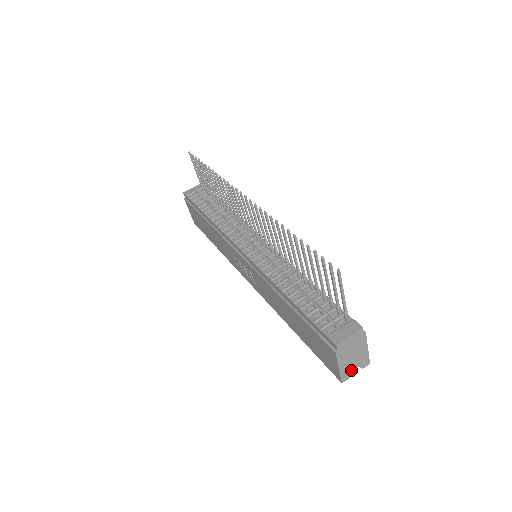
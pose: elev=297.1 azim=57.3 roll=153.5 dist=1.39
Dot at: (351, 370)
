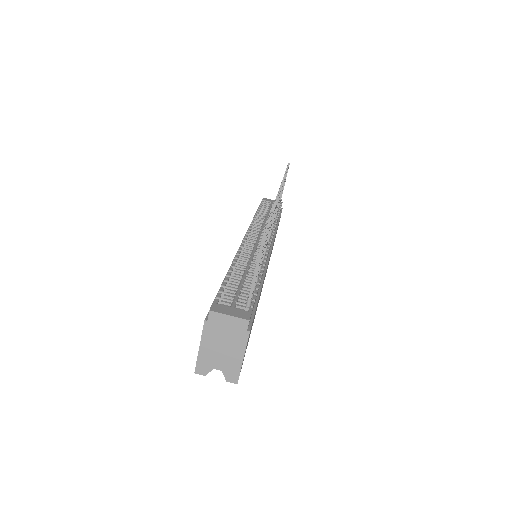
Dot at: (212, 367)
